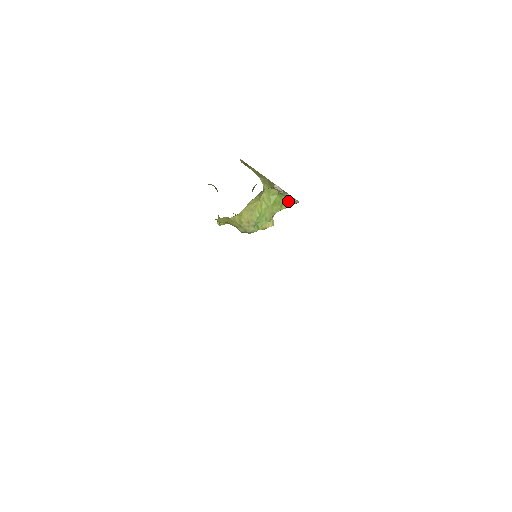
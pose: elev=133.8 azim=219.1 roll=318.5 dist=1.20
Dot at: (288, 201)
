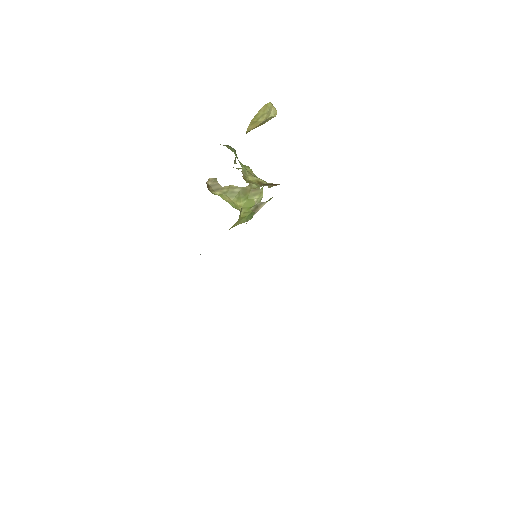
Dot at: (269, 200)
